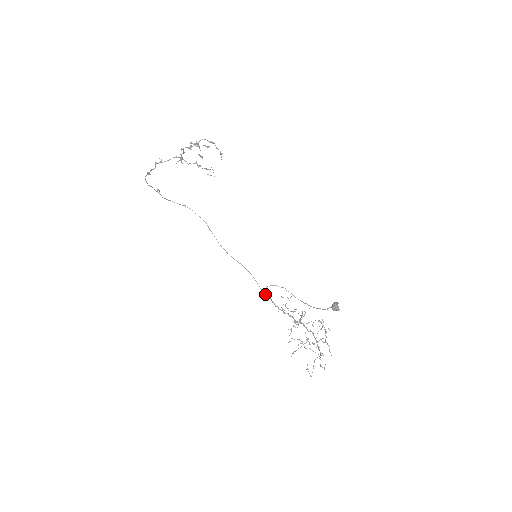
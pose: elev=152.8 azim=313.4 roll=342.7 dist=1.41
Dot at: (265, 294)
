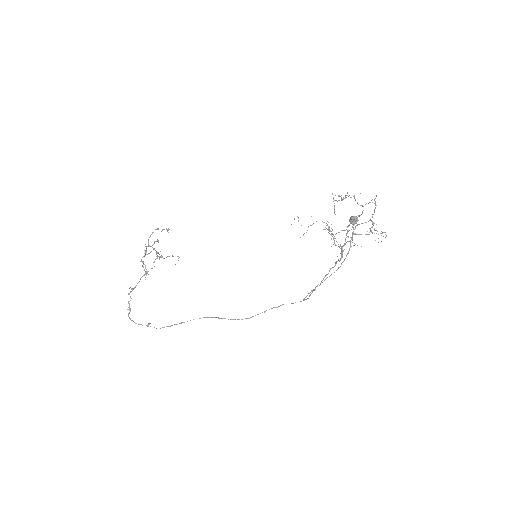
Dot at: (306, 299)
